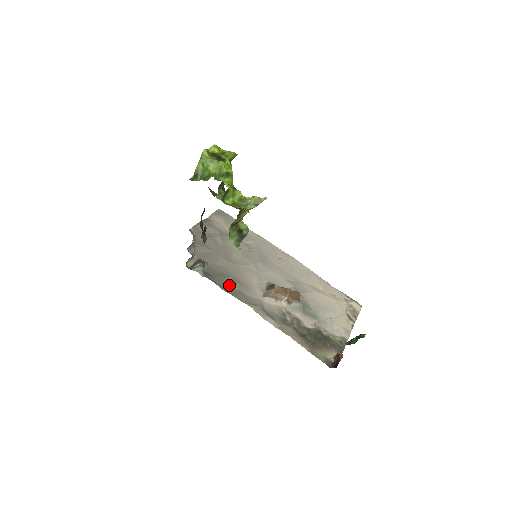
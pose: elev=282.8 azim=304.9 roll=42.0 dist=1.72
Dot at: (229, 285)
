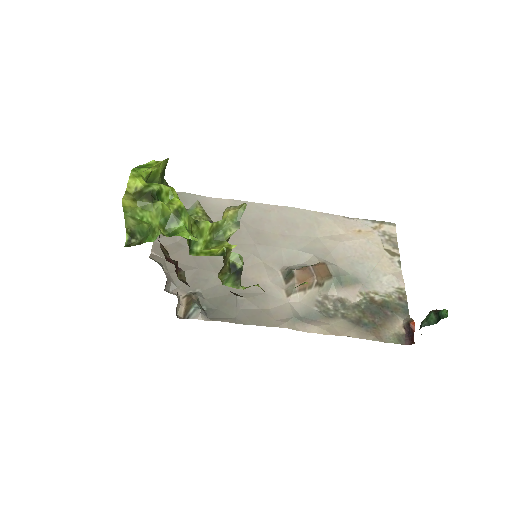
Dot at: (242, 309)
